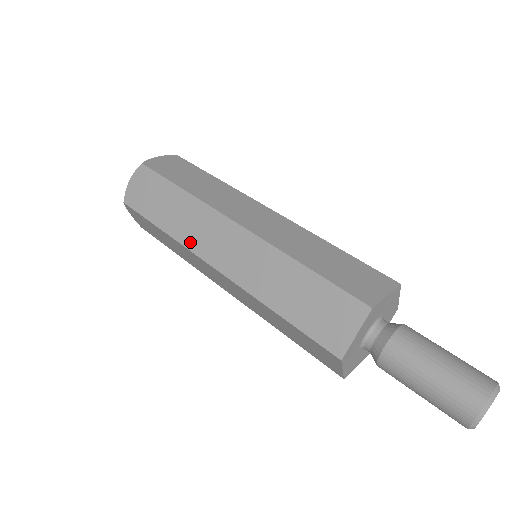
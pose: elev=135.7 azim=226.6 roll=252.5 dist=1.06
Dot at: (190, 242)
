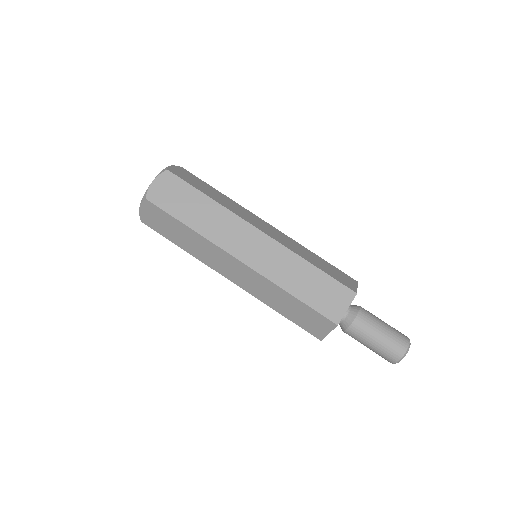
Dot at: (218, 240)
